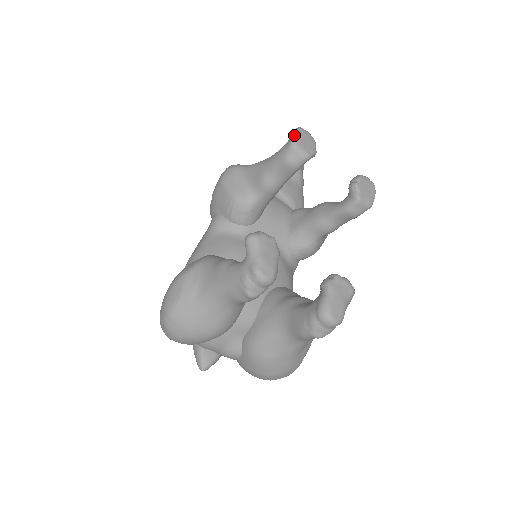
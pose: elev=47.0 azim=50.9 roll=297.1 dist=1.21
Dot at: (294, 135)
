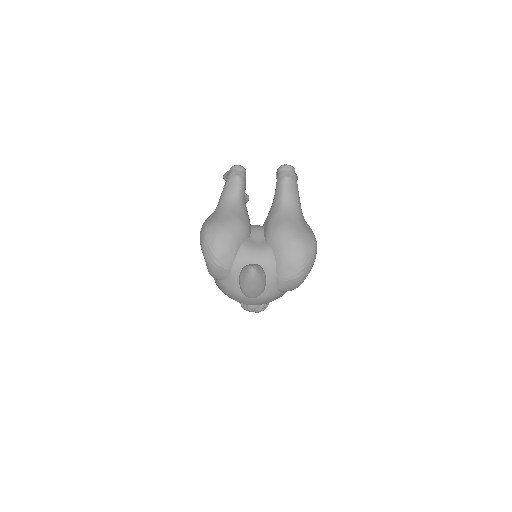
Dot at: occluded
